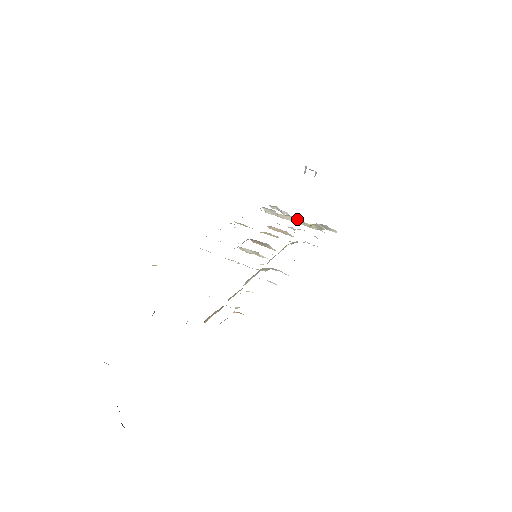
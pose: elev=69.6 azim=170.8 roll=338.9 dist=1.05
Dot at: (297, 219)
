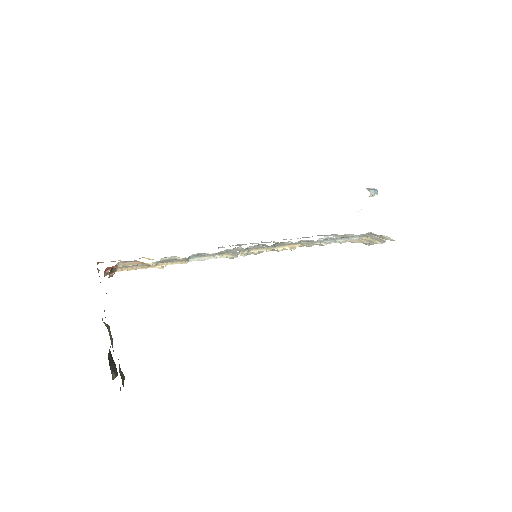
Dot at: occluded
